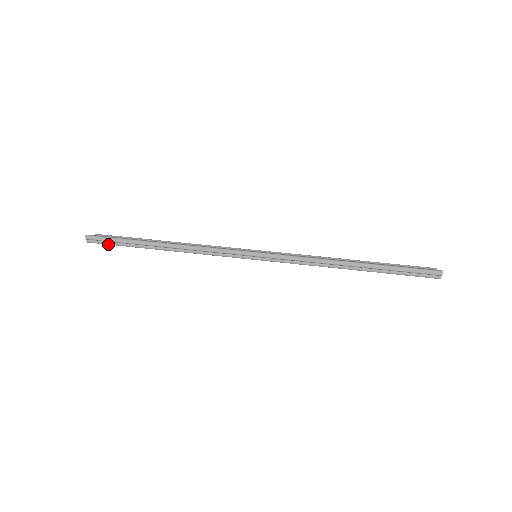
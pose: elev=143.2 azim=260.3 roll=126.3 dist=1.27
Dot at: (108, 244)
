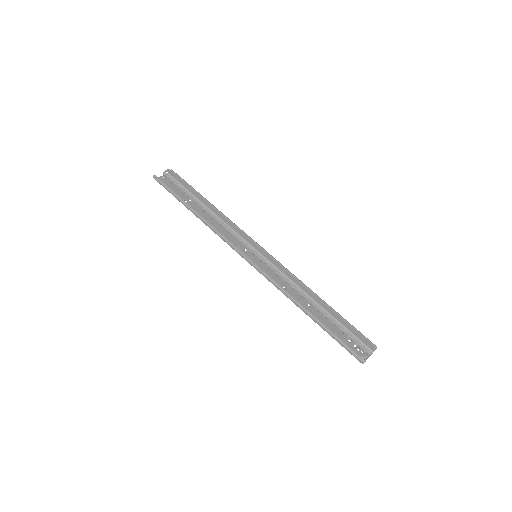
Dot at: (166, 189)
